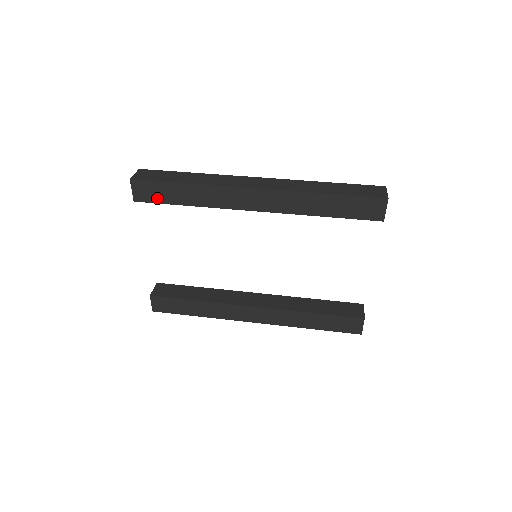
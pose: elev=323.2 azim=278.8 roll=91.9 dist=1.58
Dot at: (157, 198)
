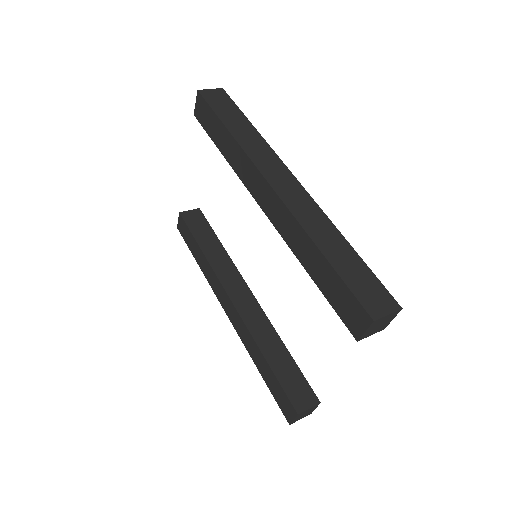
Dot at: (207, 126)
